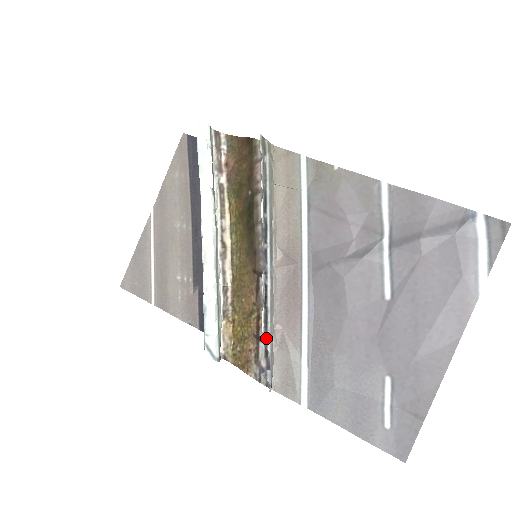
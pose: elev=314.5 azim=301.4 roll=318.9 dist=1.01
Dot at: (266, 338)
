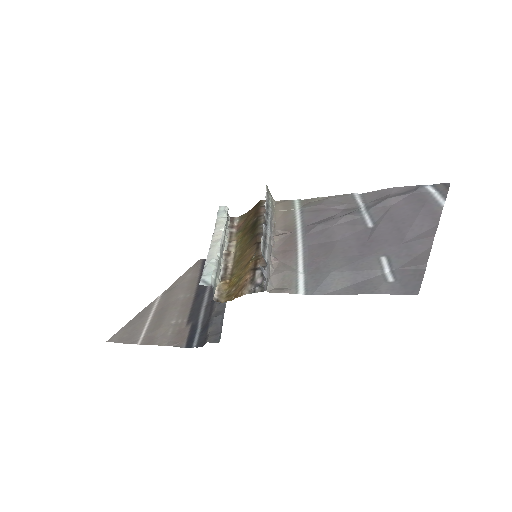
Dot at: (264, 253)
